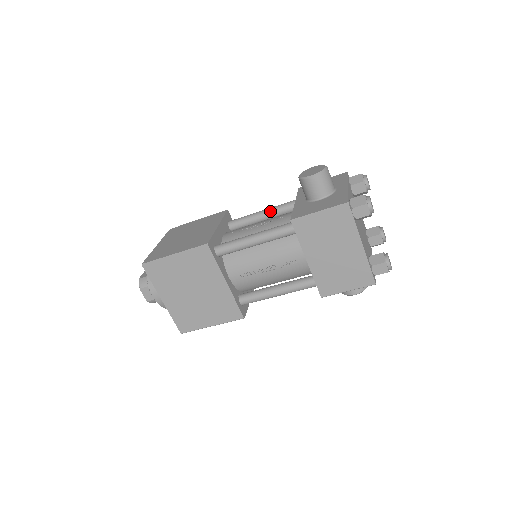
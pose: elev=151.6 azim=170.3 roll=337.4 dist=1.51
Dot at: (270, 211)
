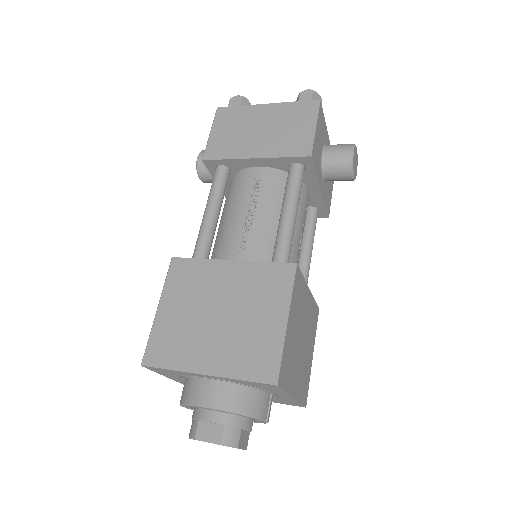
Dot at: occluded
